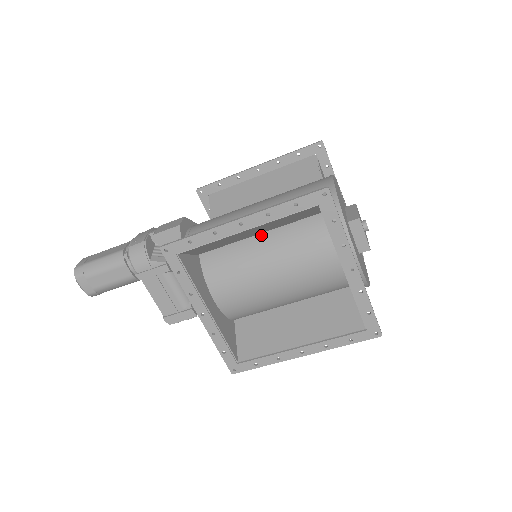
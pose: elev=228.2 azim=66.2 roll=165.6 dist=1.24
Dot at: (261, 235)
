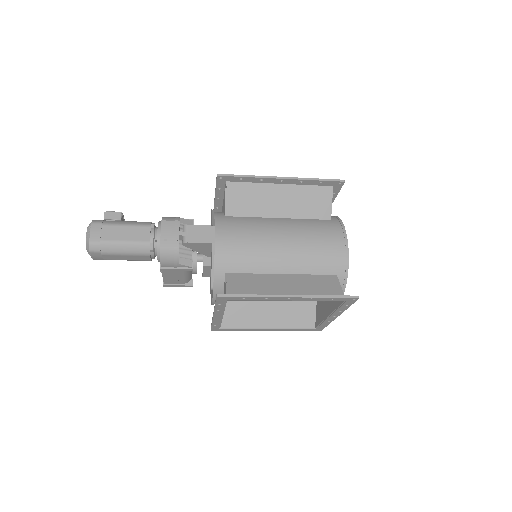
Dot at: (282, 274)
